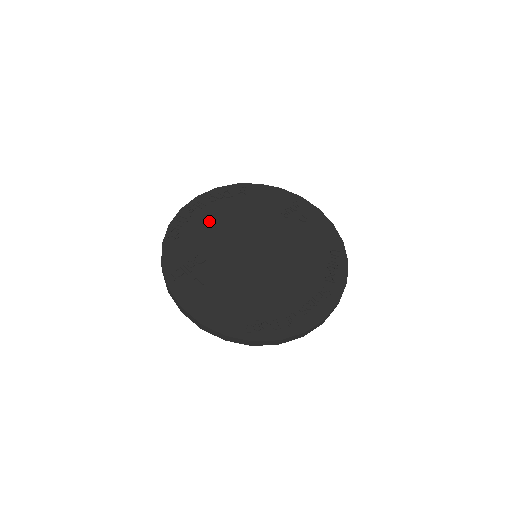
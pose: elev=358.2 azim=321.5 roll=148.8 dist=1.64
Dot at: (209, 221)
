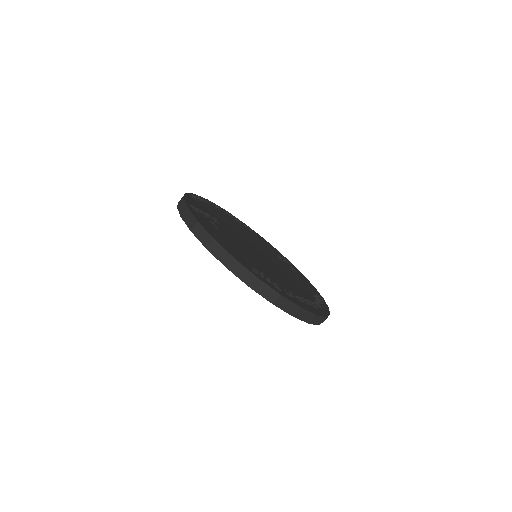
Dot at: (223, 216)
